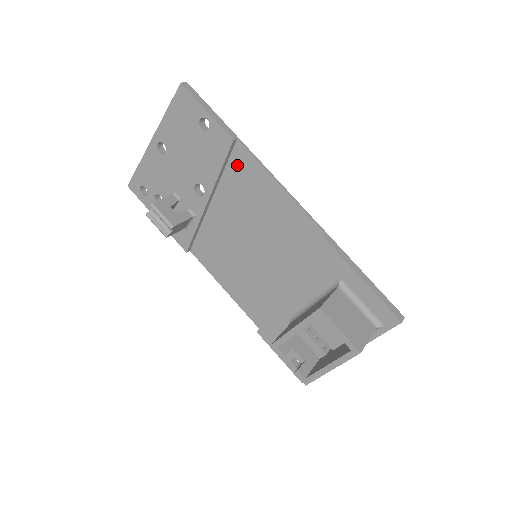
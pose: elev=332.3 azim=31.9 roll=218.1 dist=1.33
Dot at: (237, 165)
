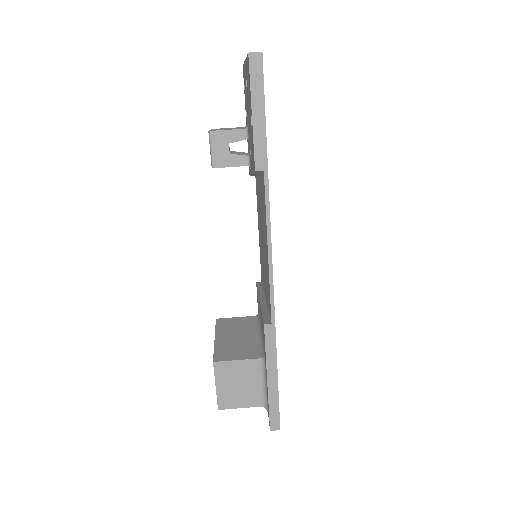
Dot at: occluded
